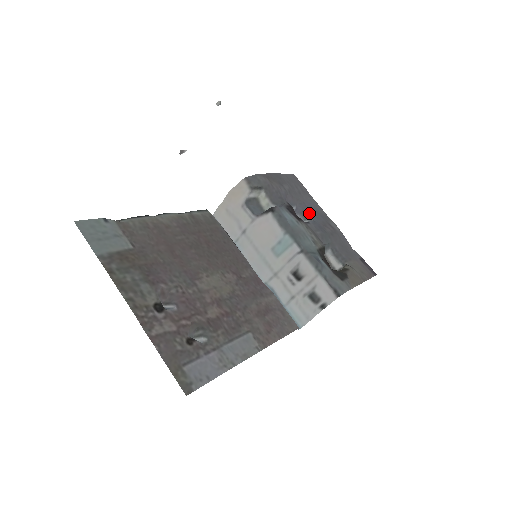
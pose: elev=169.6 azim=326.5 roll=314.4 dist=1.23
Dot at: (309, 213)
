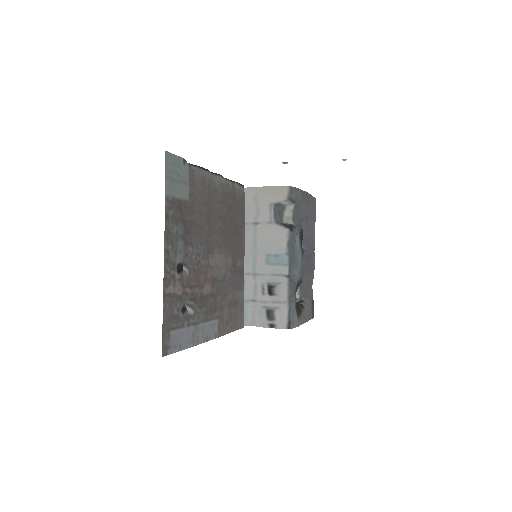
Dot at: (306, 240)
